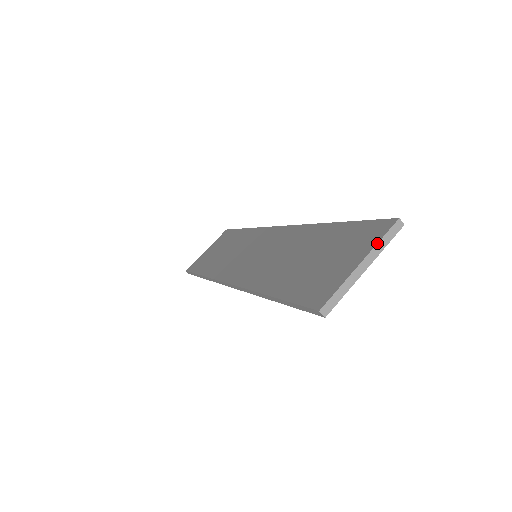
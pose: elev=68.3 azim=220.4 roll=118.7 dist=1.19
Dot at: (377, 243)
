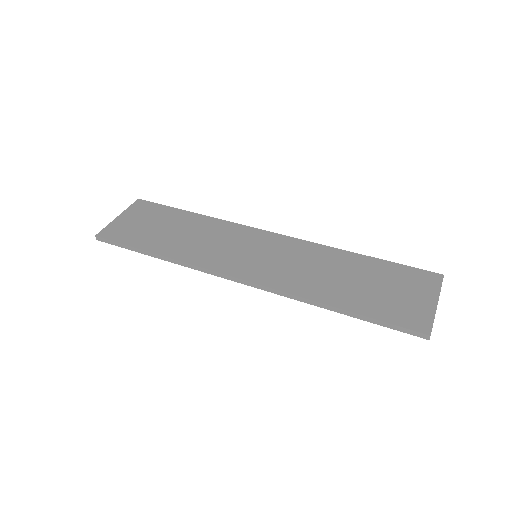
Dot at: occluded
